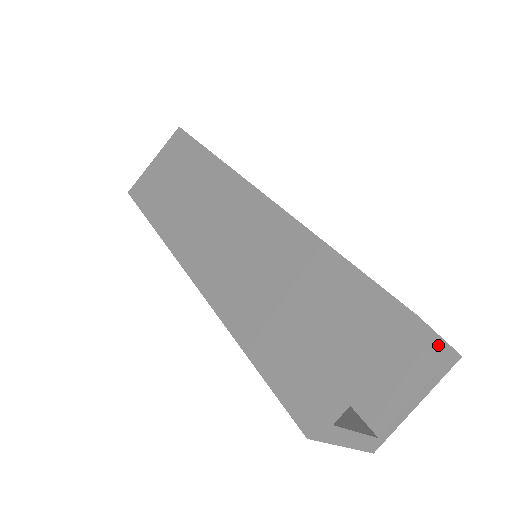
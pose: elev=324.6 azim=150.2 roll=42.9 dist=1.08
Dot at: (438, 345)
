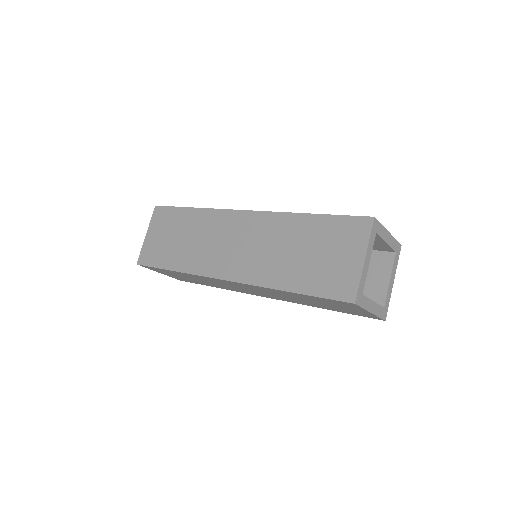
Dot at: (389, 237)
